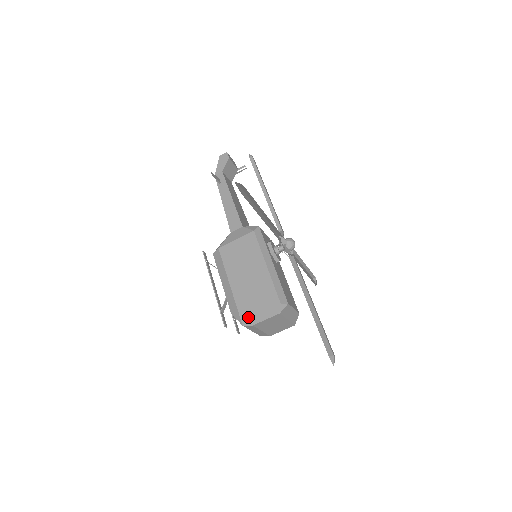
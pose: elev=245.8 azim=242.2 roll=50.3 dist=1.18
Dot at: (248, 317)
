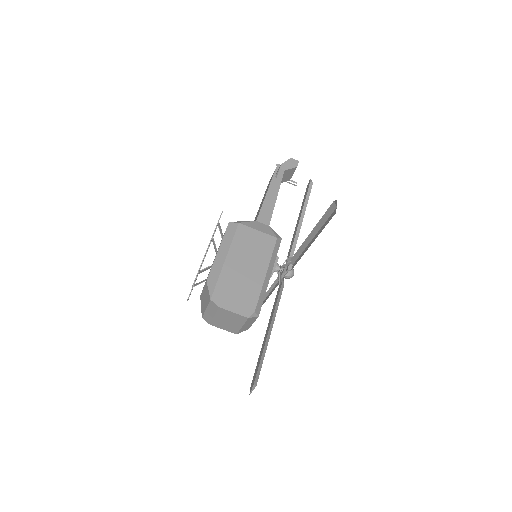
Dot at: (221, 297)
